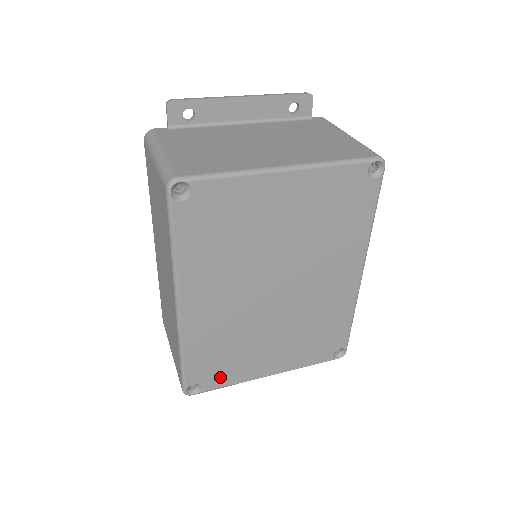
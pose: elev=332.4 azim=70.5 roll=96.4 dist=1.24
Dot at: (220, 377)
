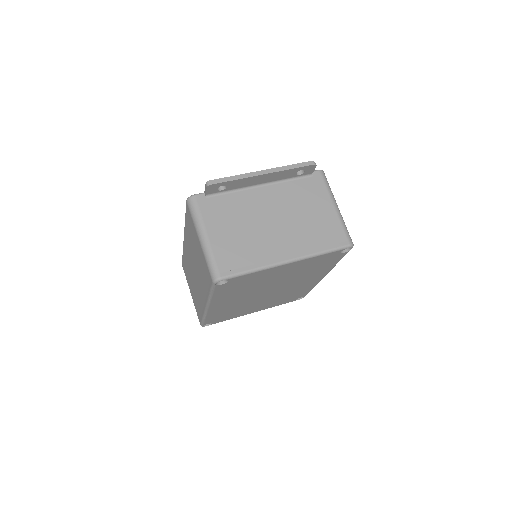
Dot at: (224, 319)
